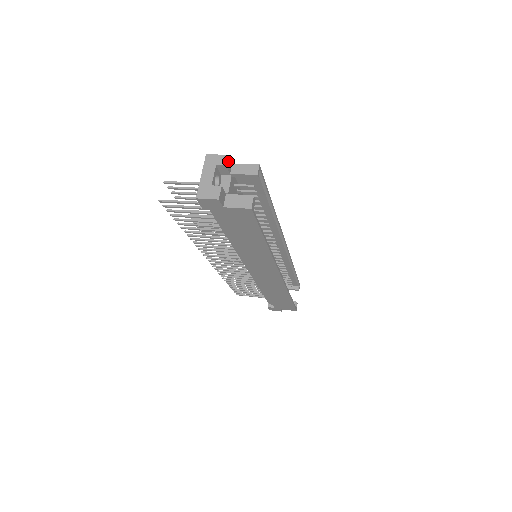
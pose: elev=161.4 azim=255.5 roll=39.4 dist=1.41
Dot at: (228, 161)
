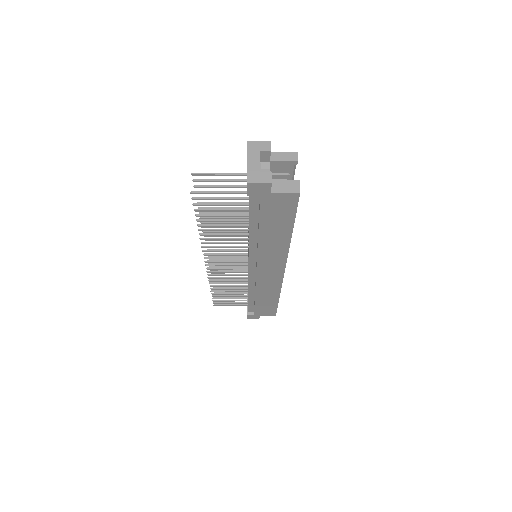
Dot at: (270, 148)
